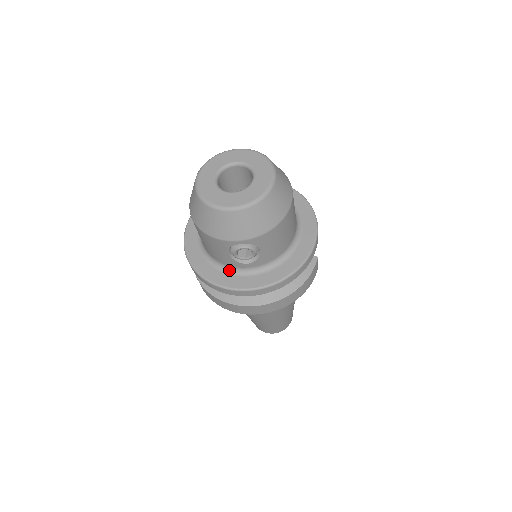
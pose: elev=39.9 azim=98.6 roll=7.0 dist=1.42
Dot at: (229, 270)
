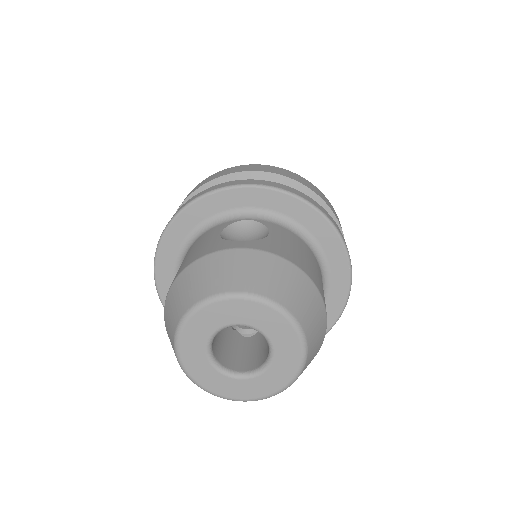
Dot at: occluded
